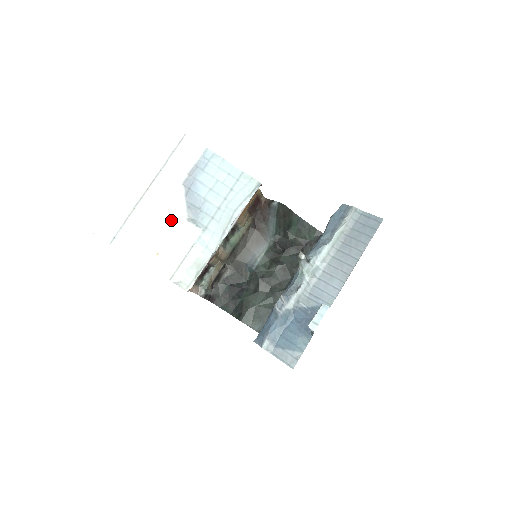
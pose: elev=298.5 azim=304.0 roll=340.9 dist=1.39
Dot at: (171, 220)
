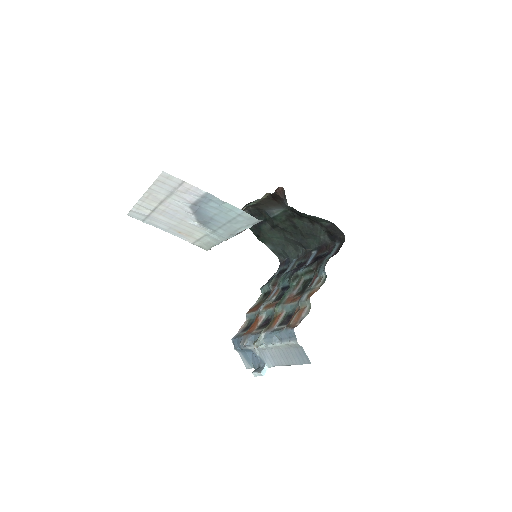
Dot at: (185, 222)
